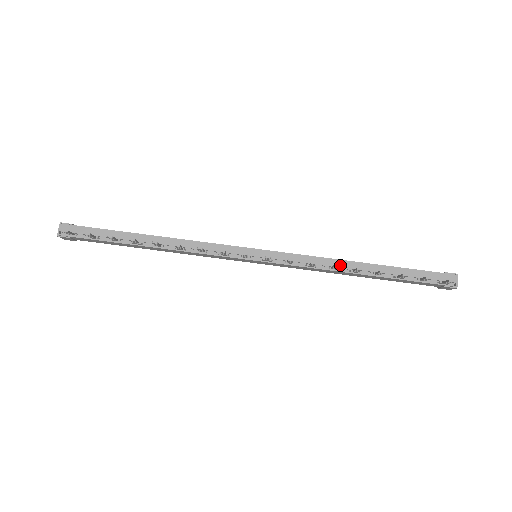
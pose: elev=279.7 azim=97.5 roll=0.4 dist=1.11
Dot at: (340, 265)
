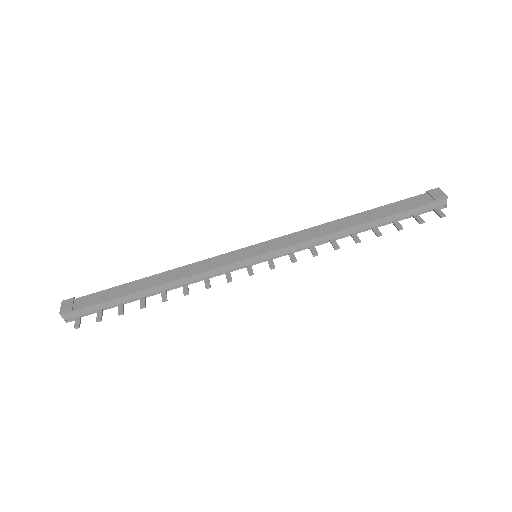
Dot at: (337, 236)
